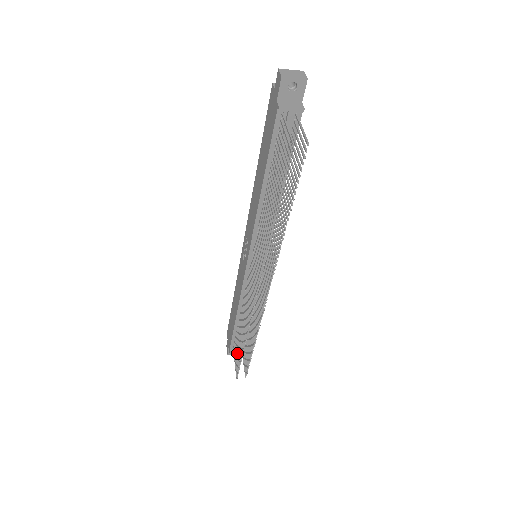
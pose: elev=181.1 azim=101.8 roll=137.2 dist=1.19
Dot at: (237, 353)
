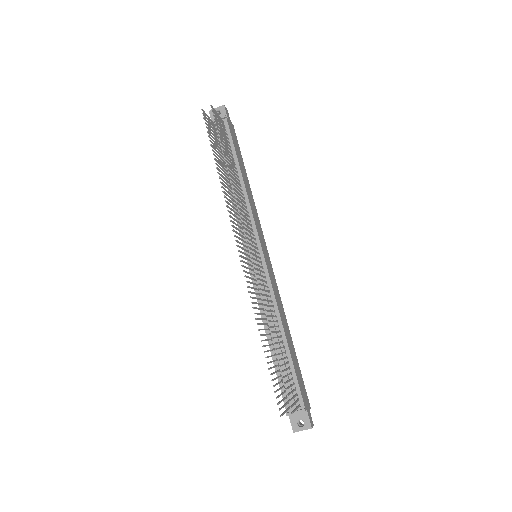
Dot at: occluded
